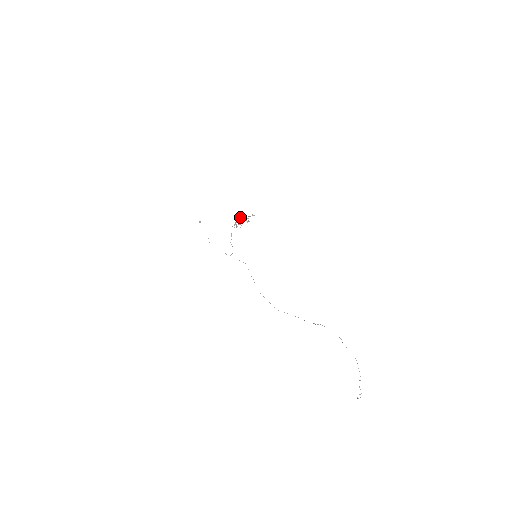
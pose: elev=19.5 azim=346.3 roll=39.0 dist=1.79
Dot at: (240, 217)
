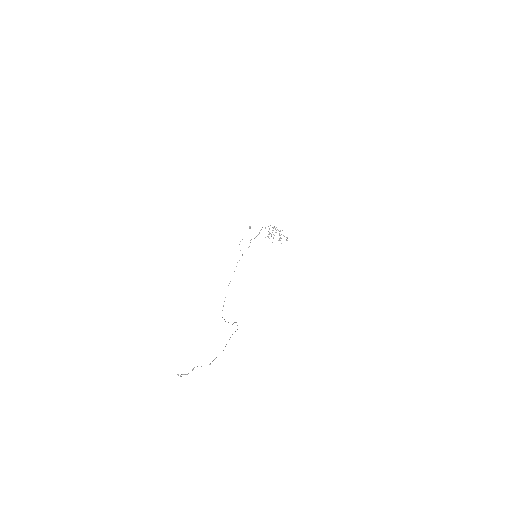
Dot at: occluded
